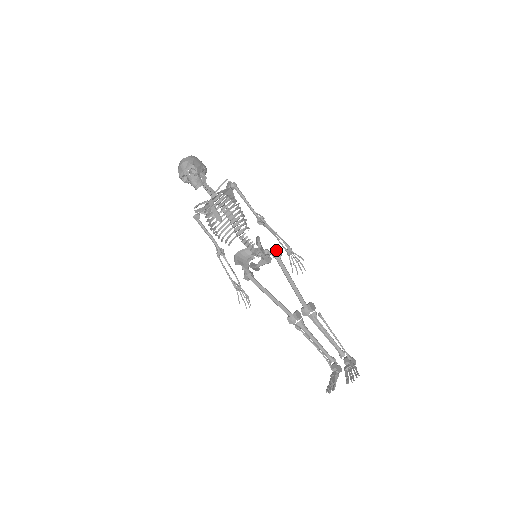
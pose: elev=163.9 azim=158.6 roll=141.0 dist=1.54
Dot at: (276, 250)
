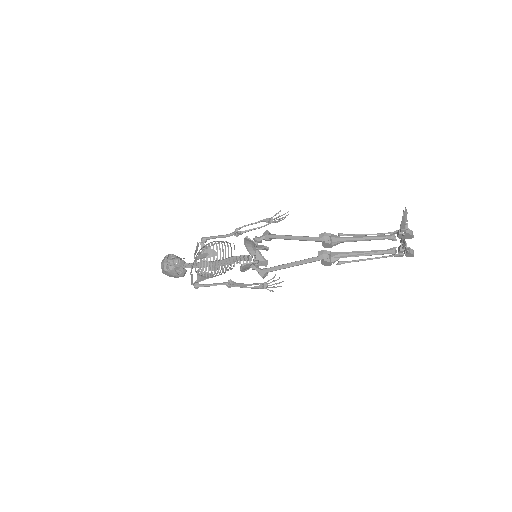
Dot at: (263, 235)
